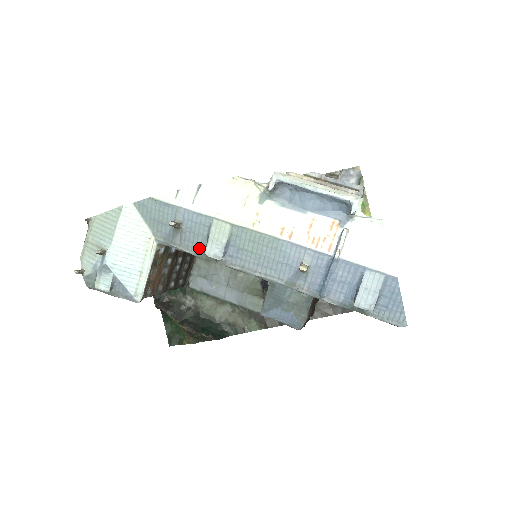
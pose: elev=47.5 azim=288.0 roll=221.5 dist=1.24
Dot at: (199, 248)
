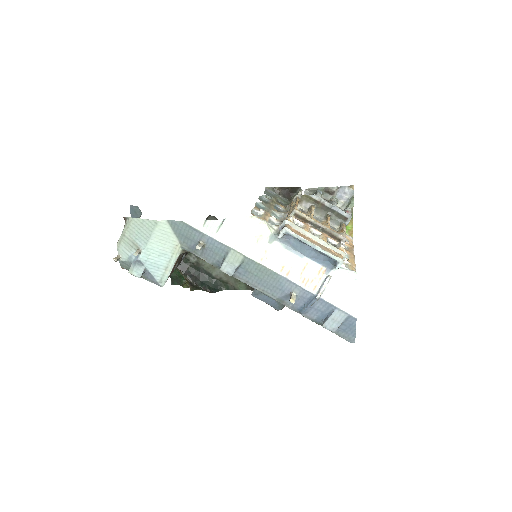
Dot at: (215, 262)
